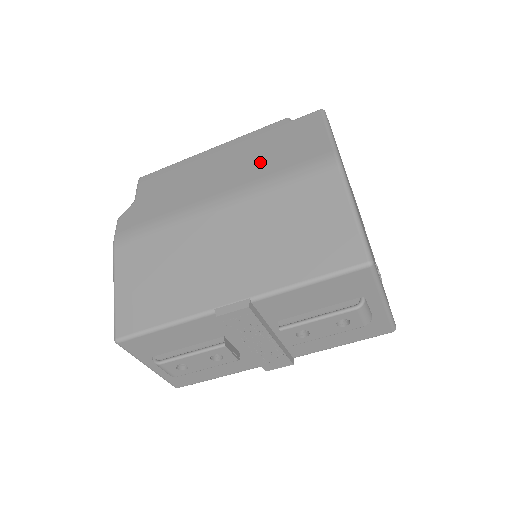
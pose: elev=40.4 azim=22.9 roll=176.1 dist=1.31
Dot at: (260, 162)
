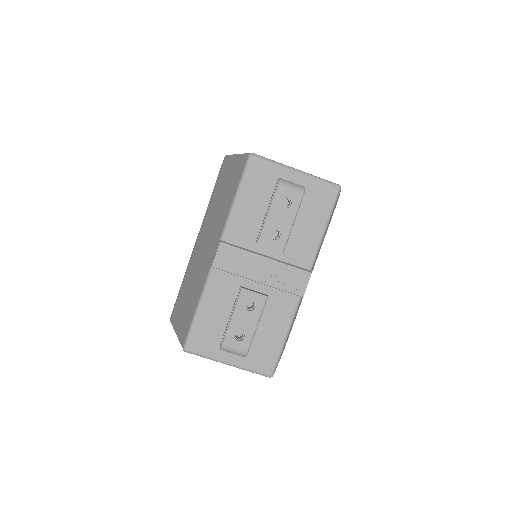
Dot at: occluded
